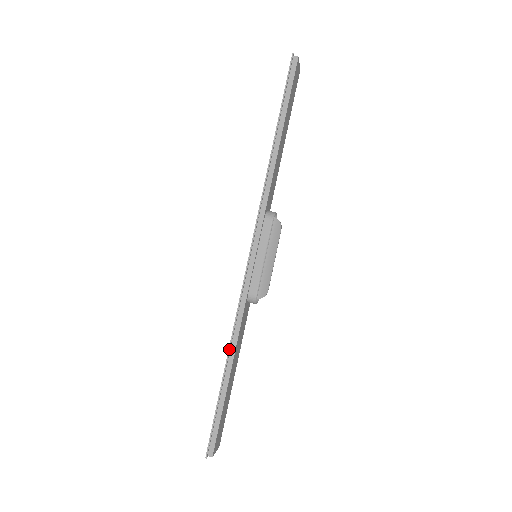
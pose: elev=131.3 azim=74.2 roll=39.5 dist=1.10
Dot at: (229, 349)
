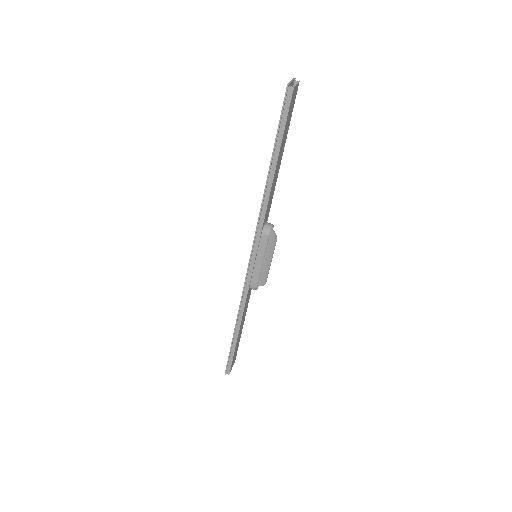
Dot at: (236, 321)
